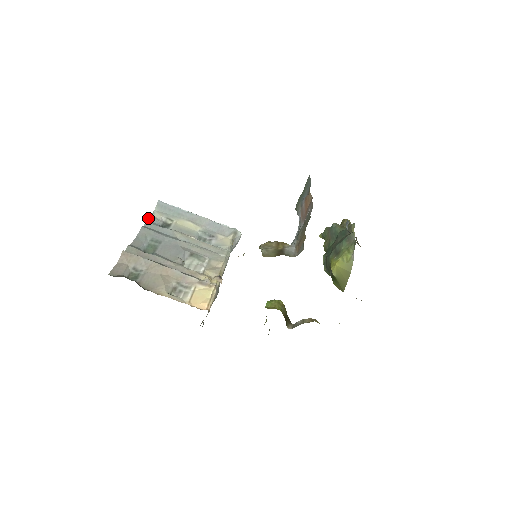
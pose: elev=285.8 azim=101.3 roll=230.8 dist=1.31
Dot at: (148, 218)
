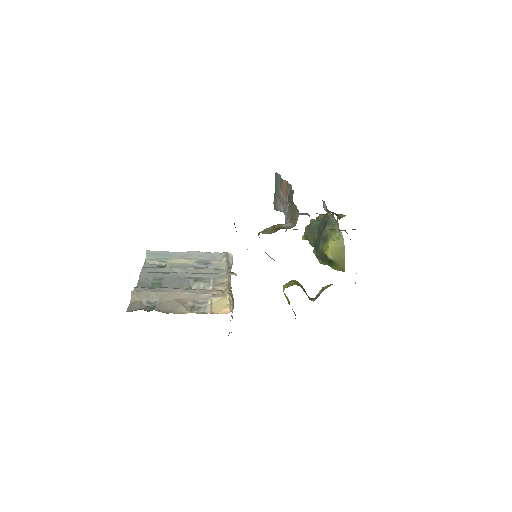
Dot at: (143, 266)
